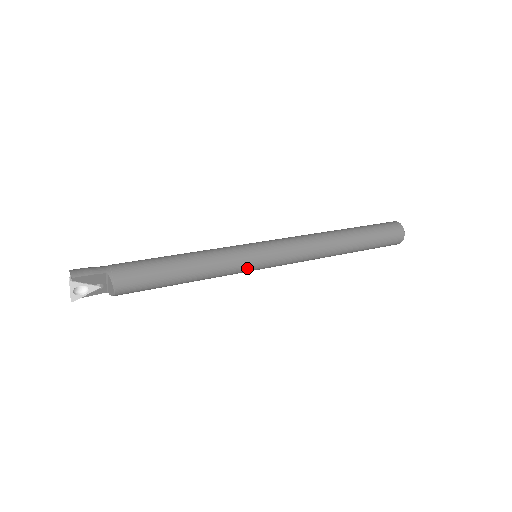
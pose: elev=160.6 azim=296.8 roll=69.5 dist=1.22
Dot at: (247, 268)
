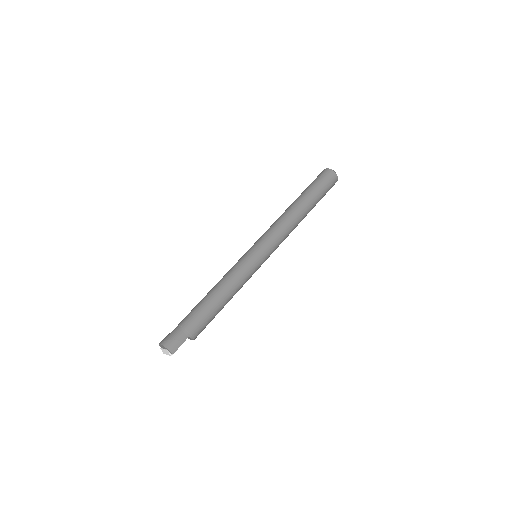
Dot at: occluded
